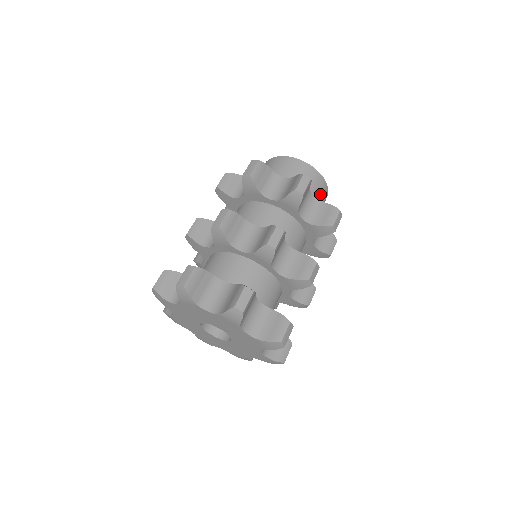
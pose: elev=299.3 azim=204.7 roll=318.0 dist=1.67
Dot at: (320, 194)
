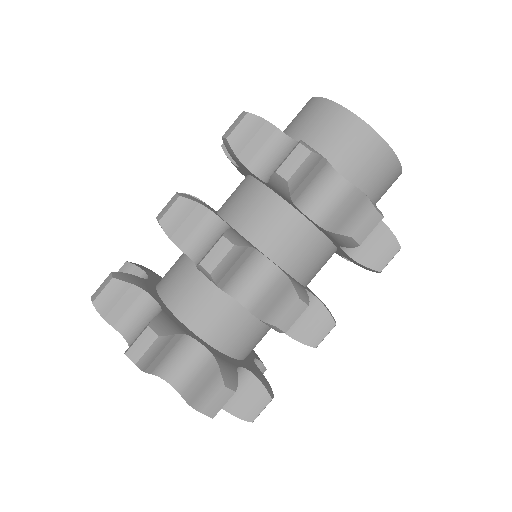
Dot at: occluded
